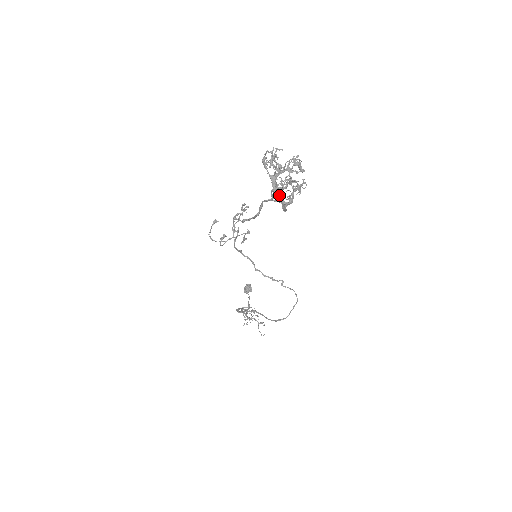
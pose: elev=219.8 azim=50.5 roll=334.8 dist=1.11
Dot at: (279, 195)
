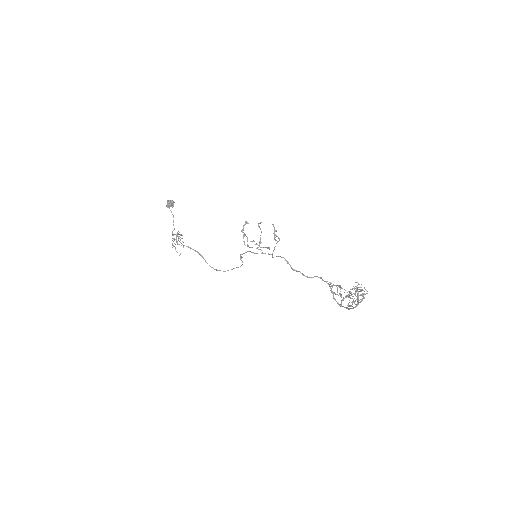
Dot at: occluded
